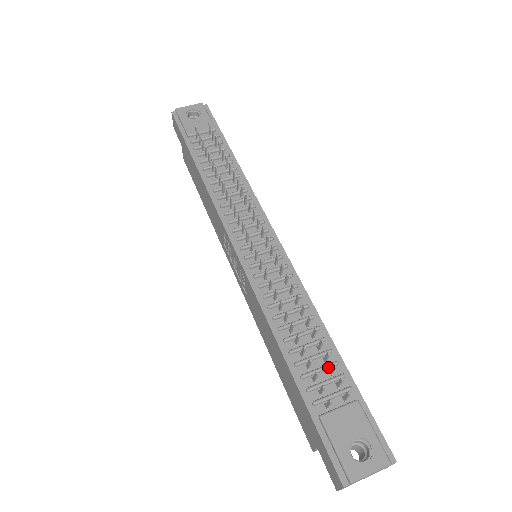
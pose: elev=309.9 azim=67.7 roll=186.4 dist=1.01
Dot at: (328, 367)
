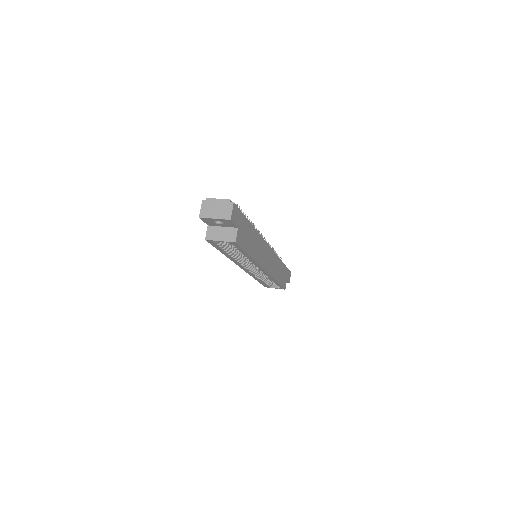
Dot at: occluded
